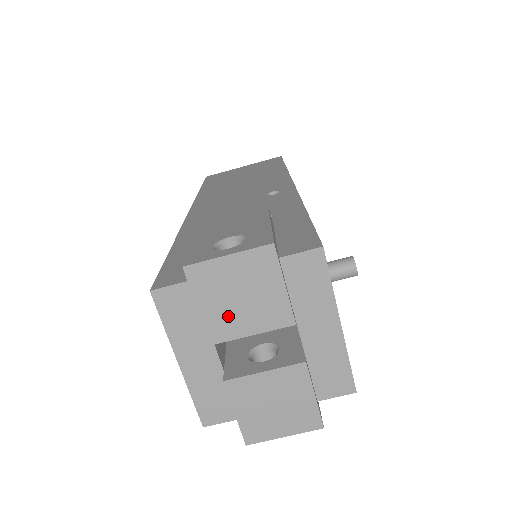
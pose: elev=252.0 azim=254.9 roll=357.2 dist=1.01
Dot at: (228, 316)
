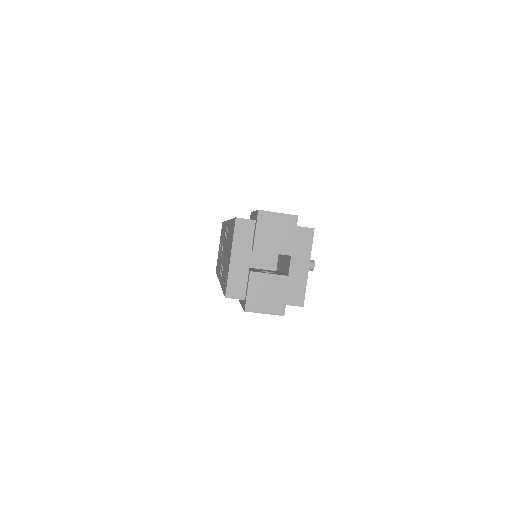
Dot at: (266, 240)
